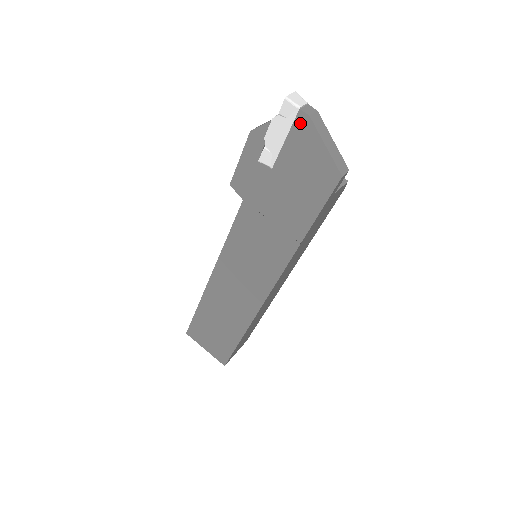
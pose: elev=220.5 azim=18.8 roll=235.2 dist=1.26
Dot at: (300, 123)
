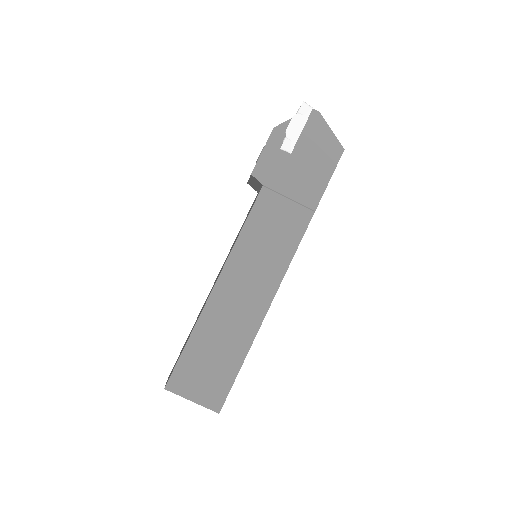
Dot at: (313, 117)
